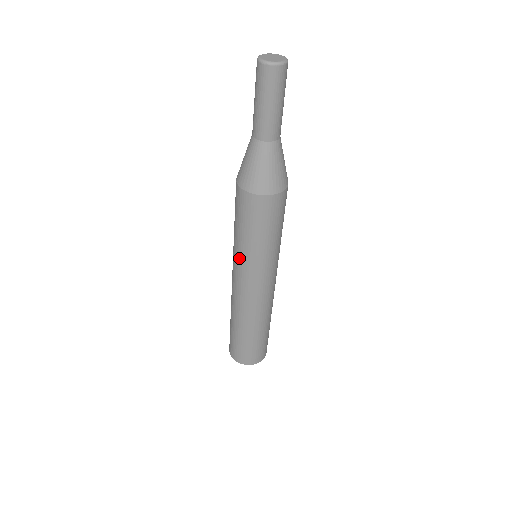
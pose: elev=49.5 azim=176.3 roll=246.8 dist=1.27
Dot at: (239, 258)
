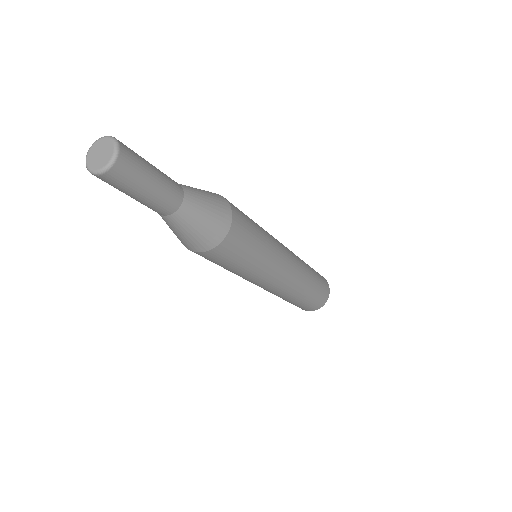
Dot at: occluded
